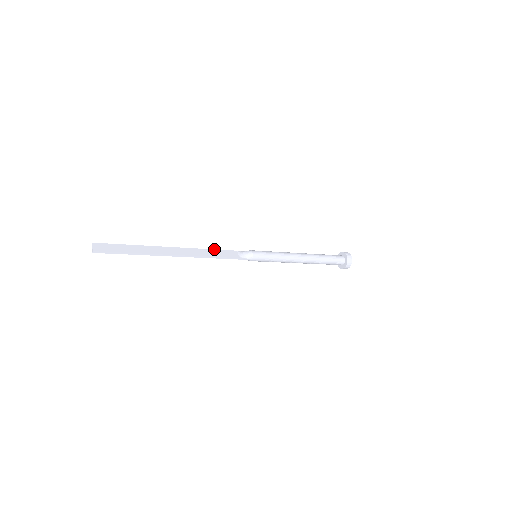
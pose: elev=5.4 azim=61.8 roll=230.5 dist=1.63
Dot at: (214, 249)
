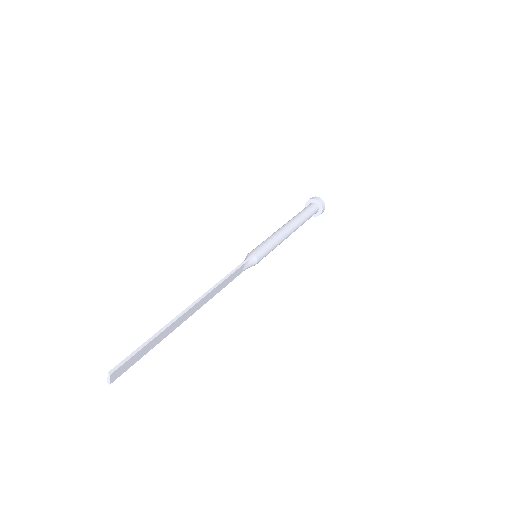
Dot at: (227, 278)
